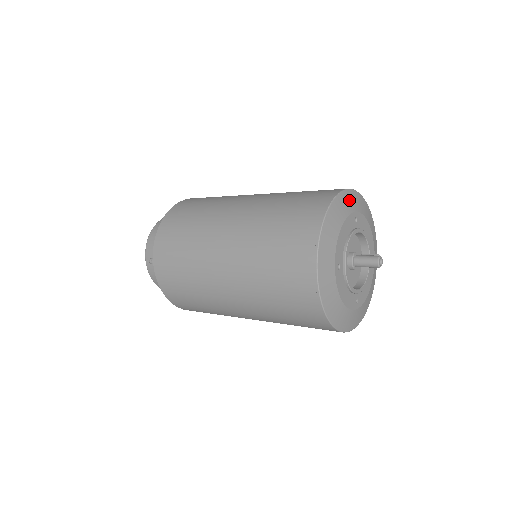
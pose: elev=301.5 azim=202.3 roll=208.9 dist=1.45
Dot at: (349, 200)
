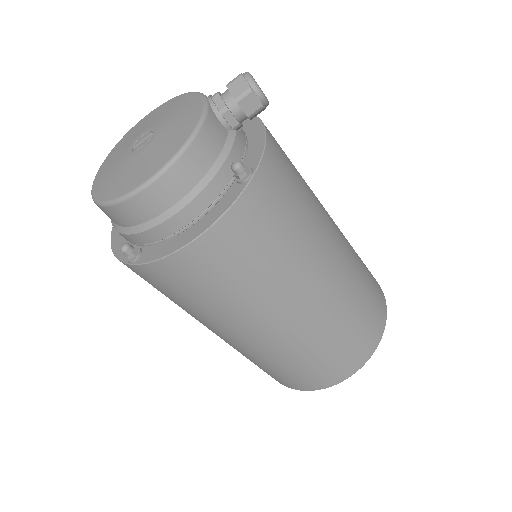
Dot at: occluded
